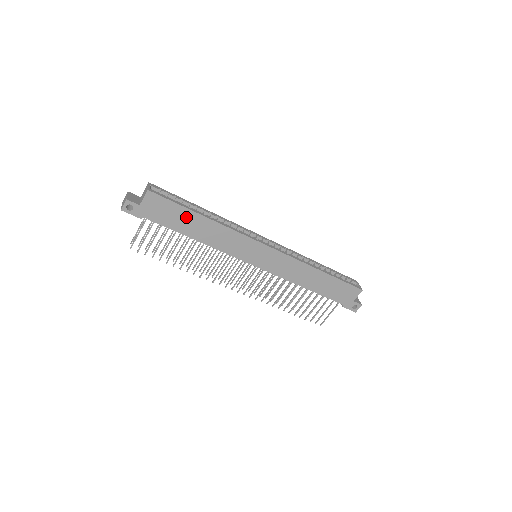
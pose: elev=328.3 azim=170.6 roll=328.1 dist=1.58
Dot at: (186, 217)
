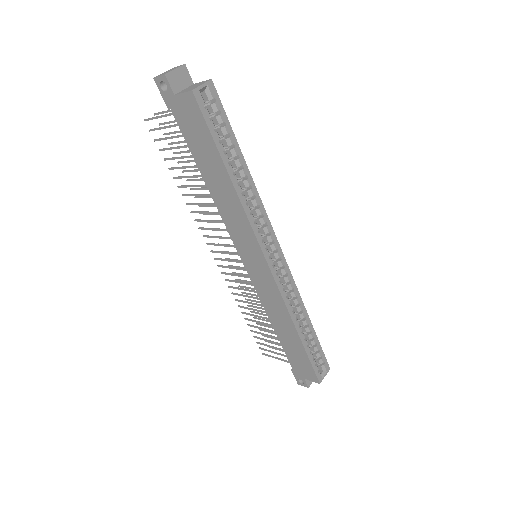
Dot at: (212, 157)
